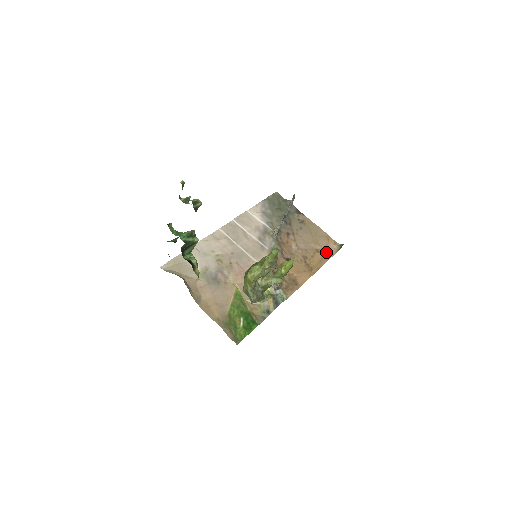
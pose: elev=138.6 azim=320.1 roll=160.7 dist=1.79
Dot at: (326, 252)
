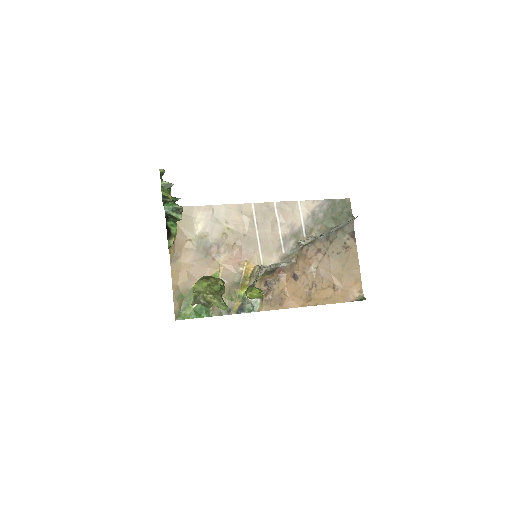
Dot at: (341, 294)
